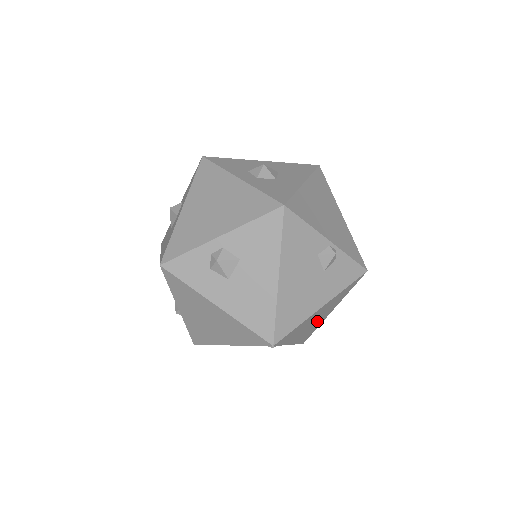
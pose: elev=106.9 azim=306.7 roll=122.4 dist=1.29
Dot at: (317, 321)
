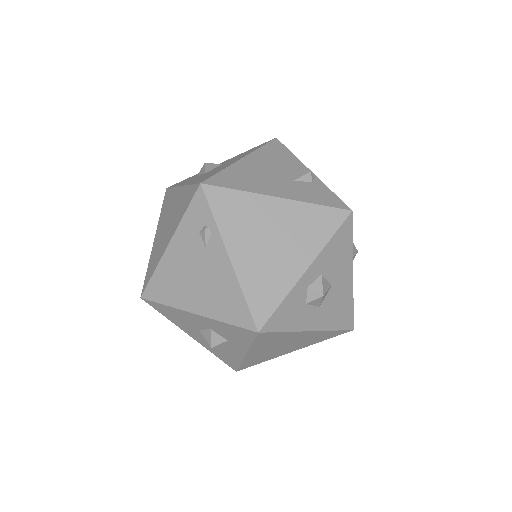
Dot at: (277, 257)
